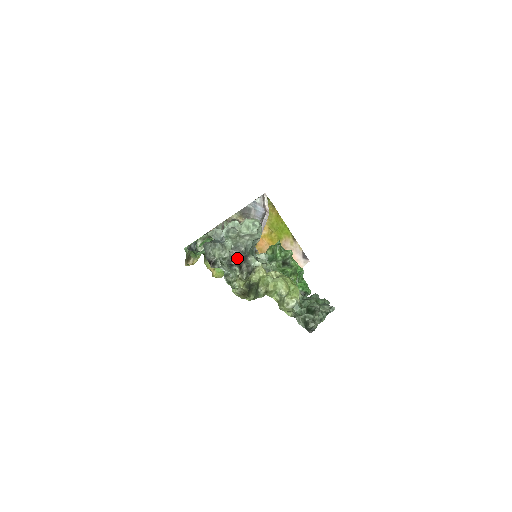
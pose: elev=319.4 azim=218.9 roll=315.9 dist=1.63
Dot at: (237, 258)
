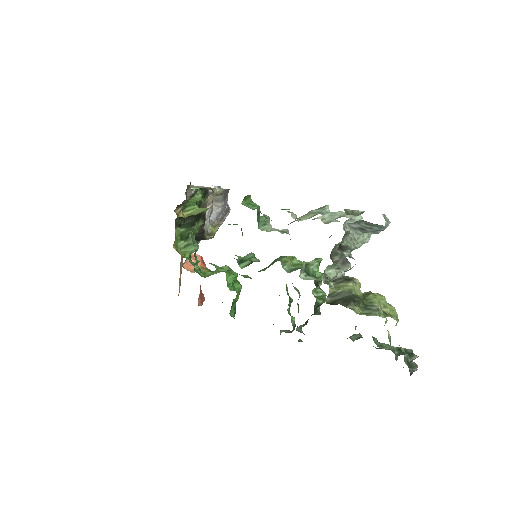
Dot at: (338, 255)
